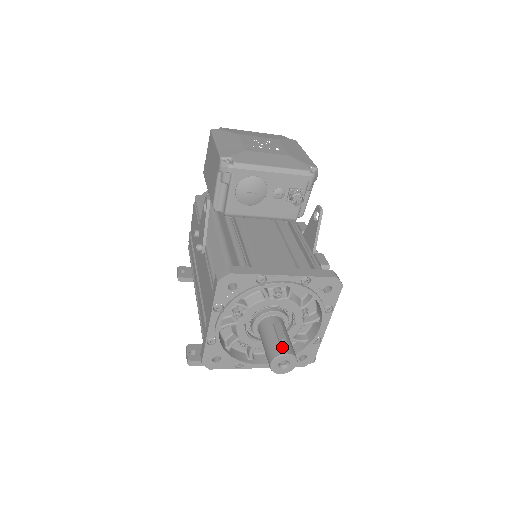
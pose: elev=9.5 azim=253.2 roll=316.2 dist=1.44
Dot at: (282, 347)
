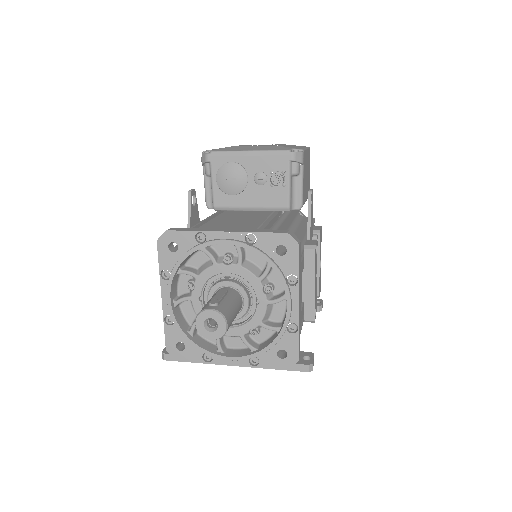
Dot at: (209, 304)
